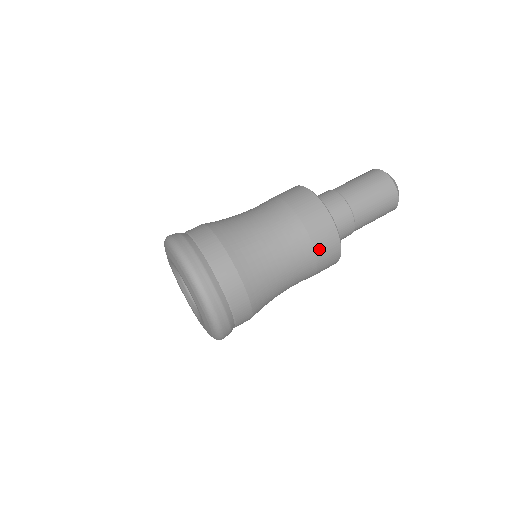
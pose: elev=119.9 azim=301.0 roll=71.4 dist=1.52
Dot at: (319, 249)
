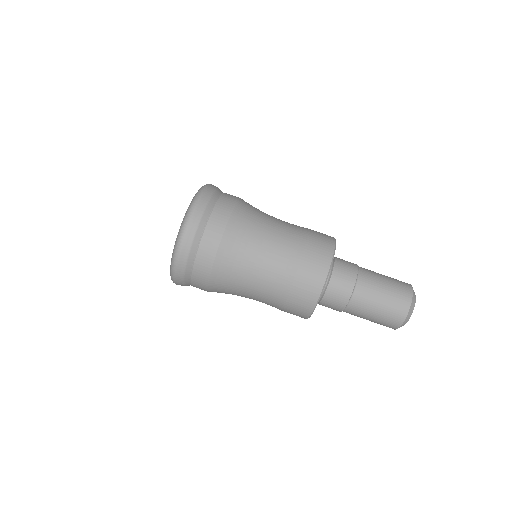
Dot at: occluded
